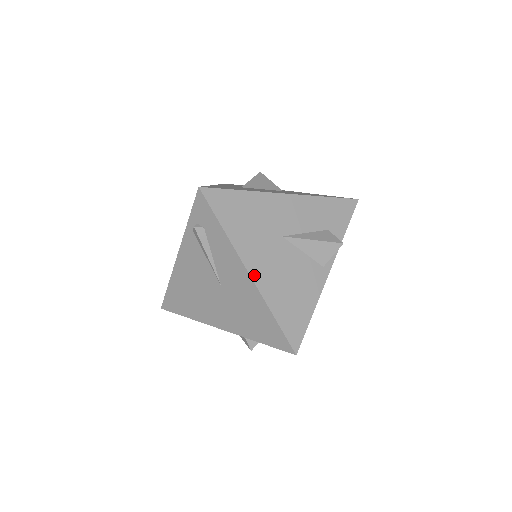
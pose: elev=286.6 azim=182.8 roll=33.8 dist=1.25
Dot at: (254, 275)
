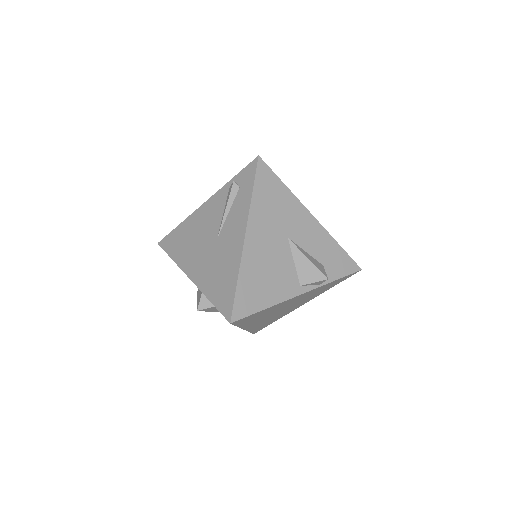
Dot at: (248, 241)
